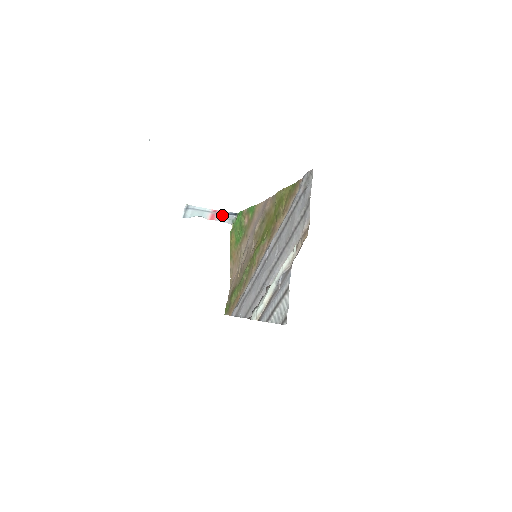
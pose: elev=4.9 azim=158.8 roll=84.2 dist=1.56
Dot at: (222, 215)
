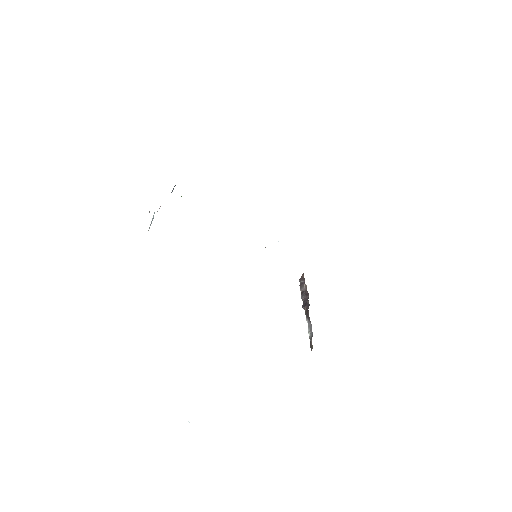
Dot at: occluded
